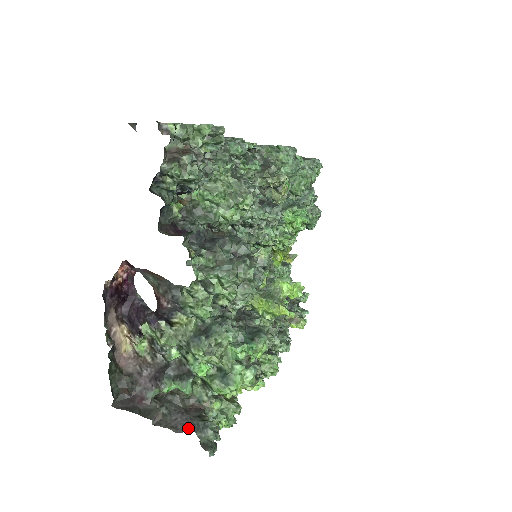
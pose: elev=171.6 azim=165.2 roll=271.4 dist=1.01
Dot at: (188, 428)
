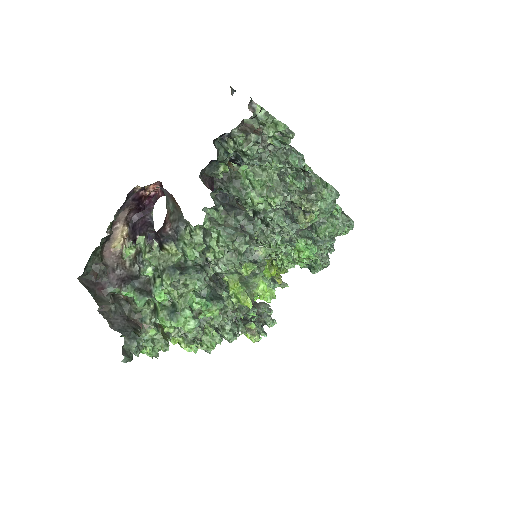
Dot at: (121, 330)
